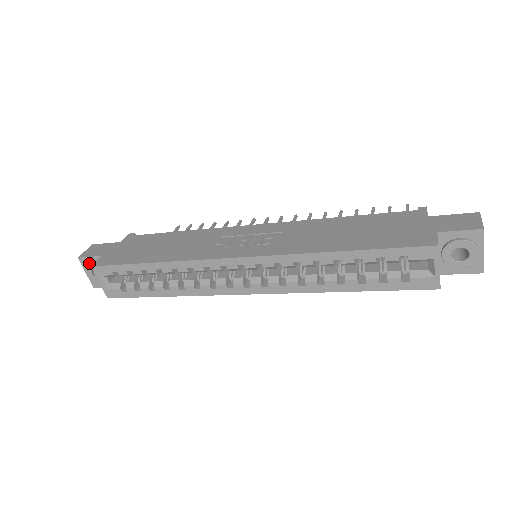
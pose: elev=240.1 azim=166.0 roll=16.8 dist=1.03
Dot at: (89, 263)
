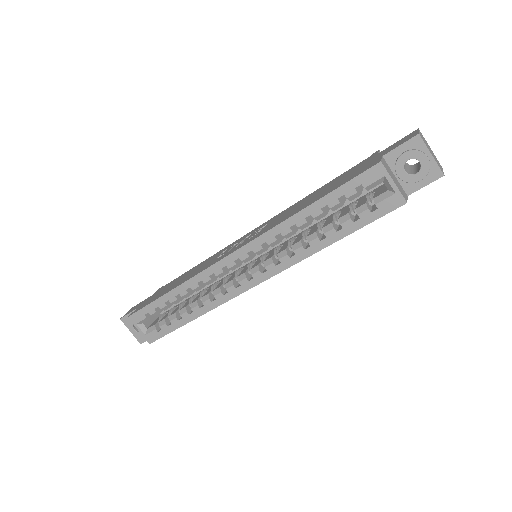
Dot at: (129, 320)
